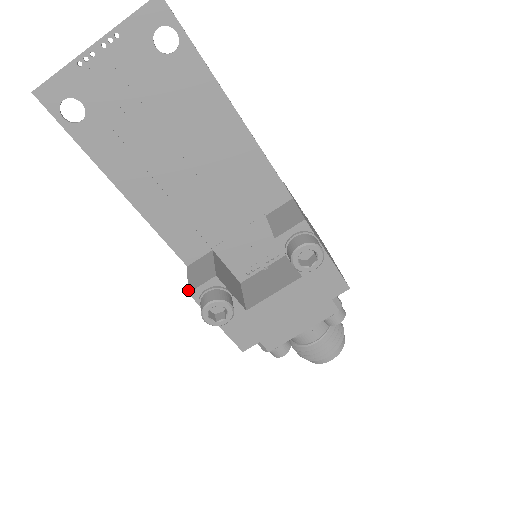
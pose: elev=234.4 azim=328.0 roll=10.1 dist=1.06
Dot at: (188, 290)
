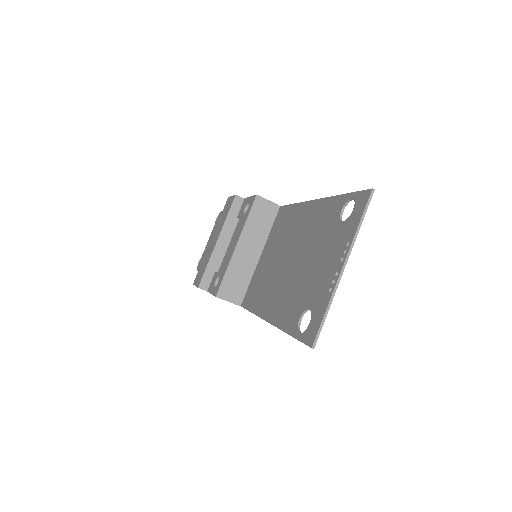
Dot at: occluded
